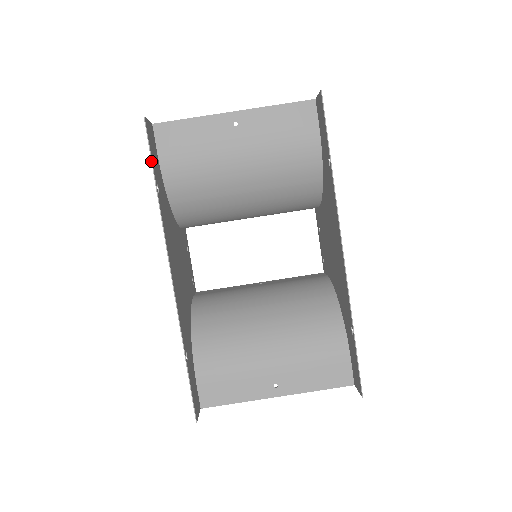
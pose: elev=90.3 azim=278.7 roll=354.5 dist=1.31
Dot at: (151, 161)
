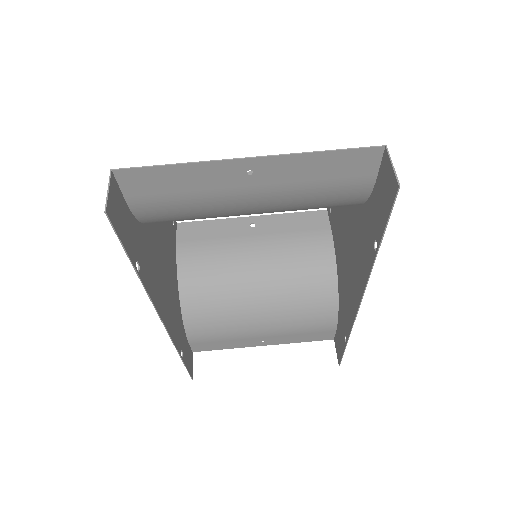
Dot at: occluded
